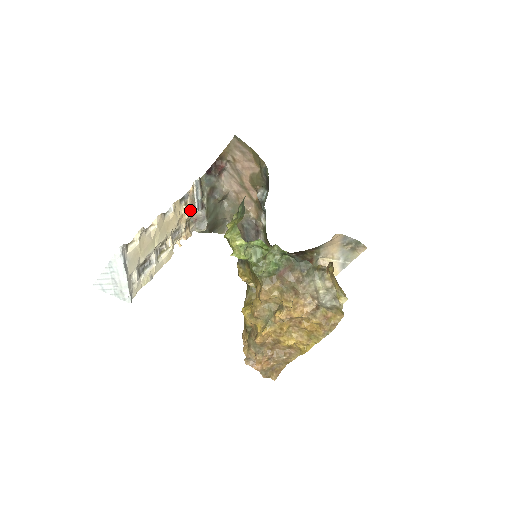
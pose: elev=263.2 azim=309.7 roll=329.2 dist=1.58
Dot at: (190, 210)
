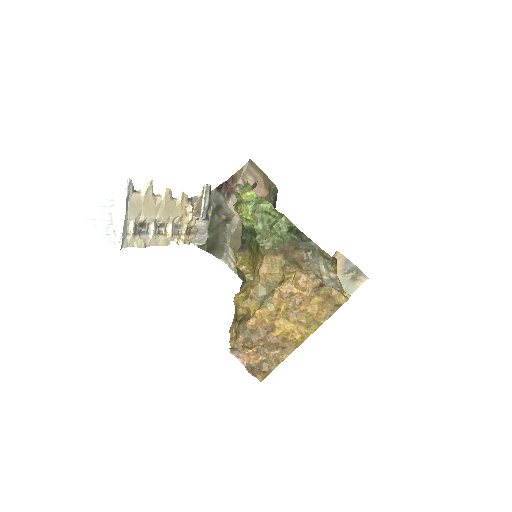
Dot at: (195, 213)
